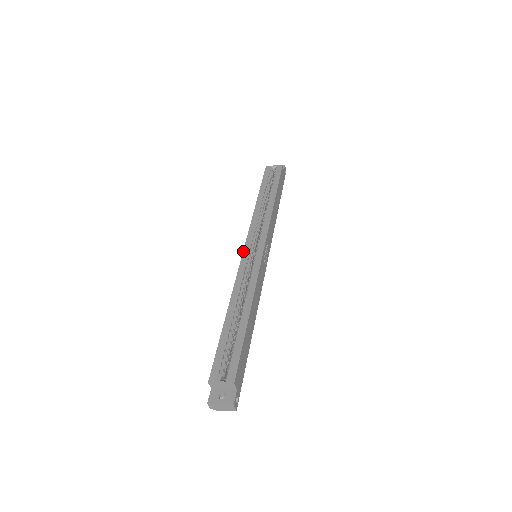
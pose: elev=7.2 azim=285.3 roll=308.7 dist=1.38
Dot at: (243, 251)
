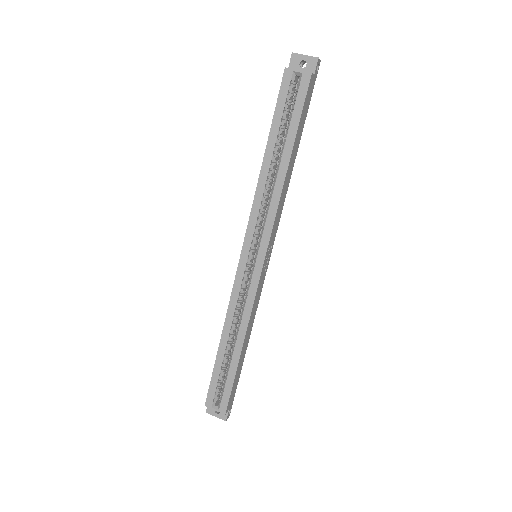
Dot at: occluded
